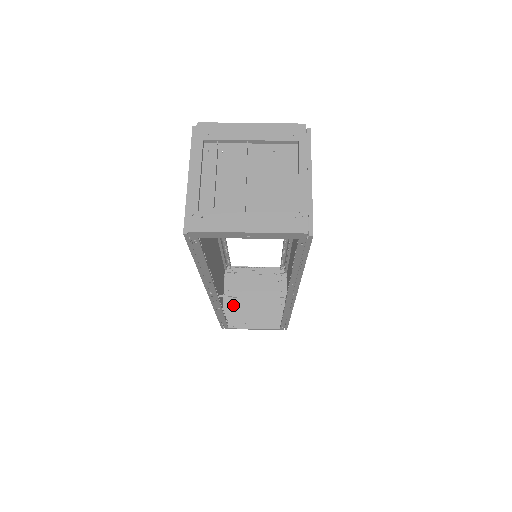
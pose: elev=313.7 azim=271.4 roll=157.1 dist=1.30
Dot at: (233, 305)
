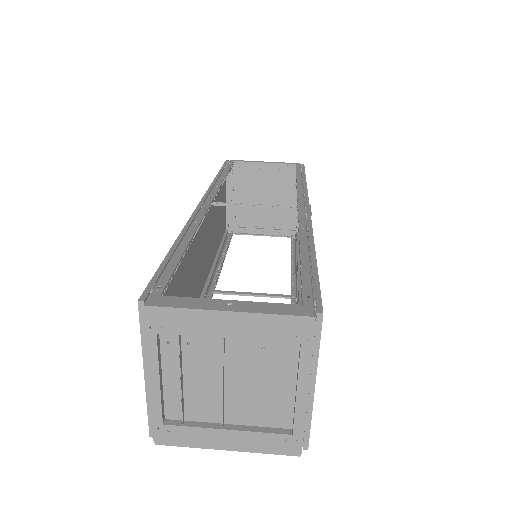
Dot at: occluded
